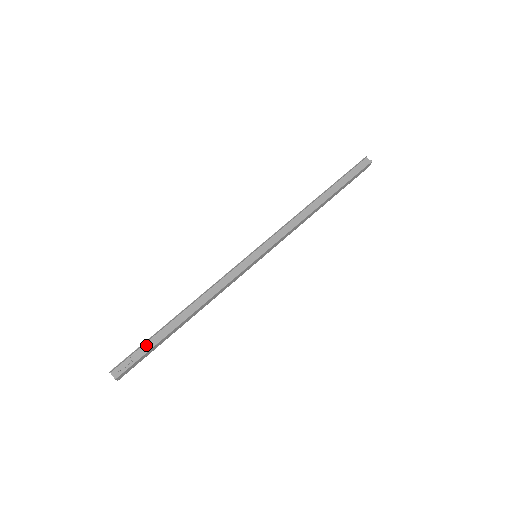
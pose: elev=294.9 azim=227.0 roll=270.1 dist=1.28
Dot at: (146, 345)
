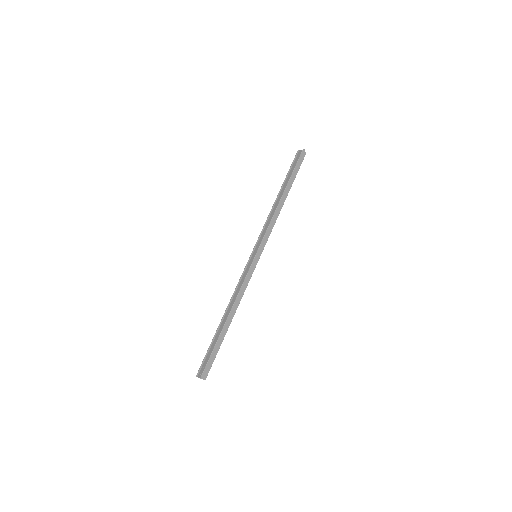
Dot at: (211, 348)
